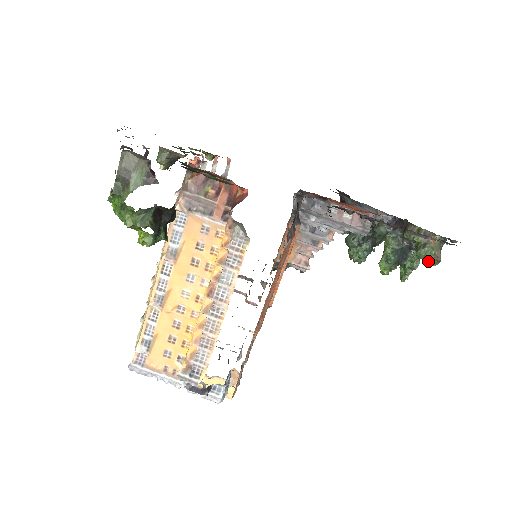
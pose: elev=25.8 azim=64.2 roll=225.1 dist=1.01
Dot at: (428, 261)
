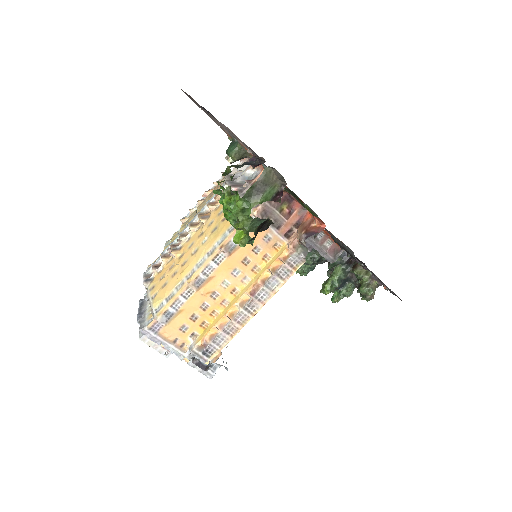
Dot at: (364, 296)
